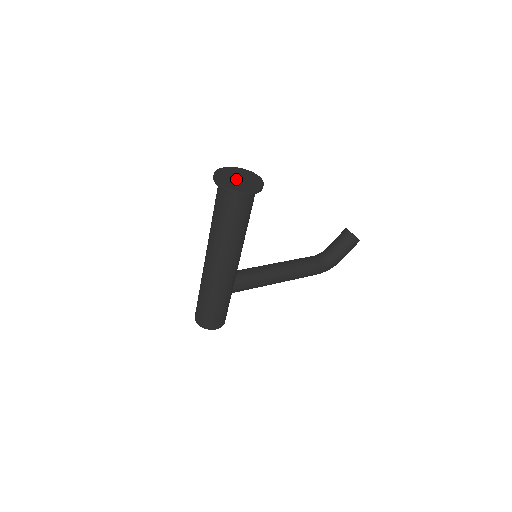
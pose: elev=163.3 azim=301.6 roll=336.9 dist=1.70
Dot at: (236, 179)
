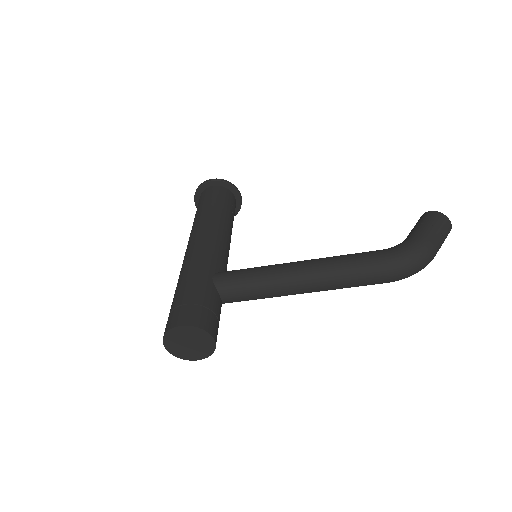
Dot at: occluded
